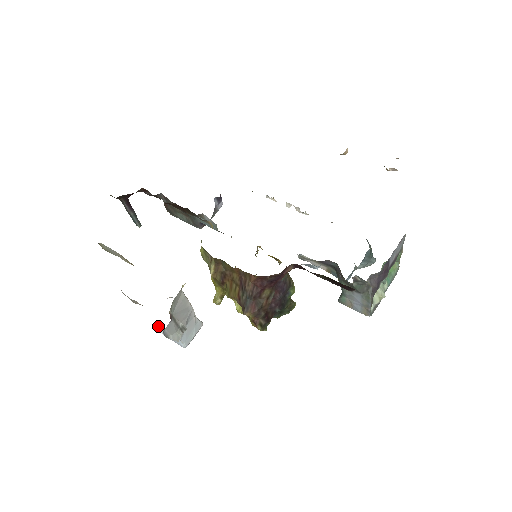
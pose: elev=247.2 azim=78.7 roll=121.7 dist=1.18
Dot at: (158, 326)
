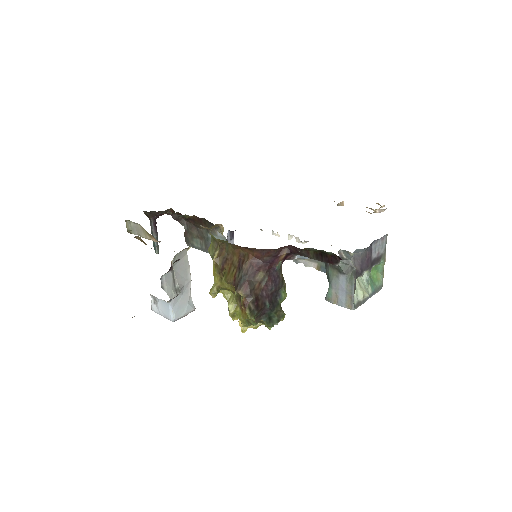
Dot at: (153, 301)
